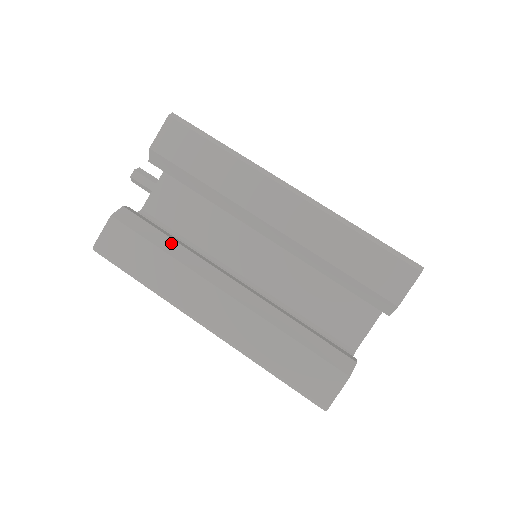
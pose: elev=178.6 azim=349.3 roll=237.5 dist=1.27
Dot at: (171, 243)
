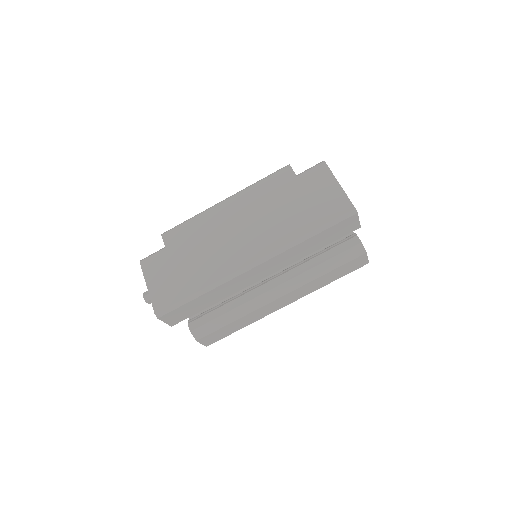
Dot at: (231, 314)
